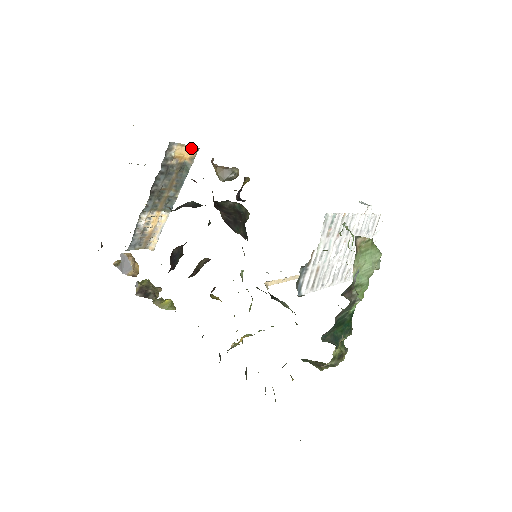
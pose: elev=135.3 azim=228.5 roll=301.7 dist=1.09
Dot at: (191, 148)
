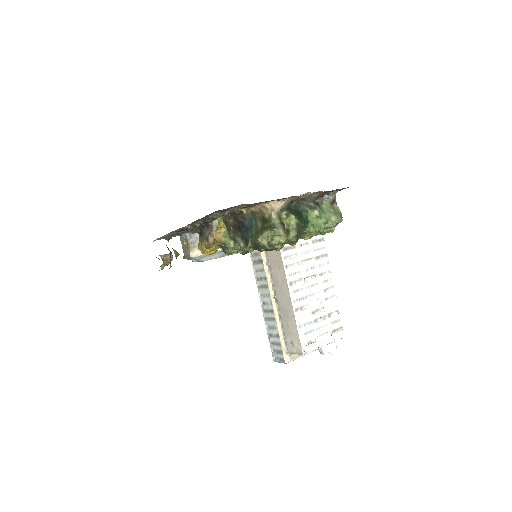
Dot at: occluded
